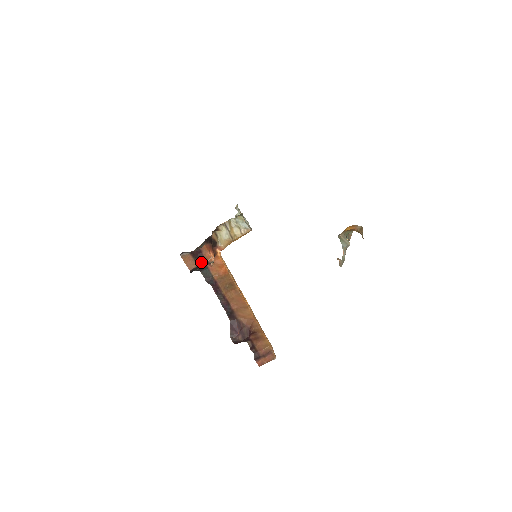
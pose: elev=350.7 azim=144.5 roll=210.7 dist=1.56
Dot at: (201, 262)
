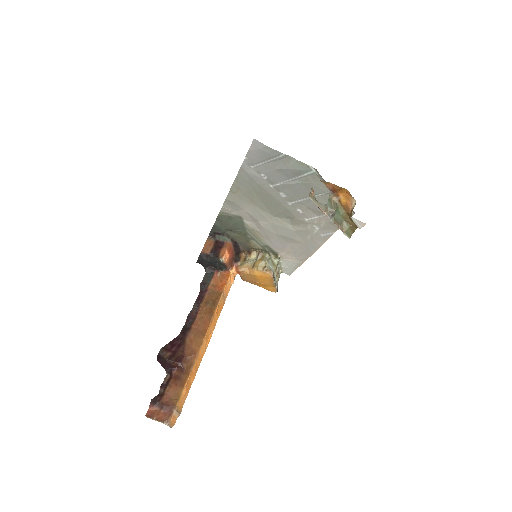
Dot at: (215, 254)
